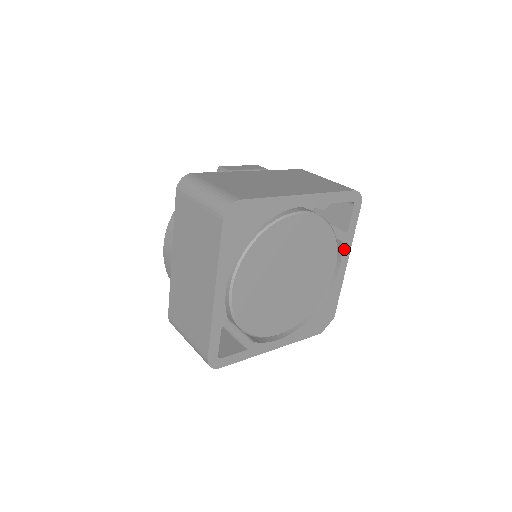
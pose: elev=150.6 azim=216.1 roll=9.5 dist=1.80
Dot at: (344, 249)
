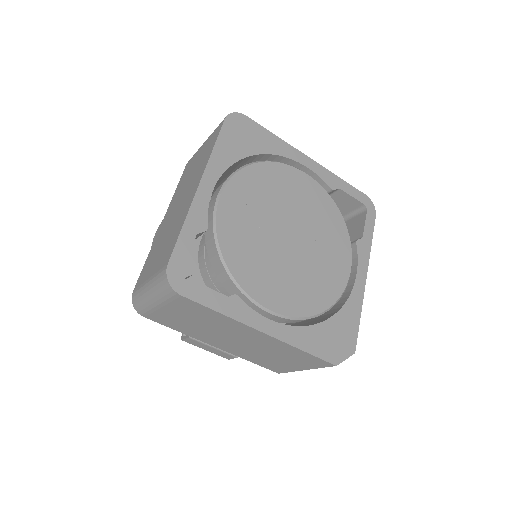
Dot at: (360, 255)
